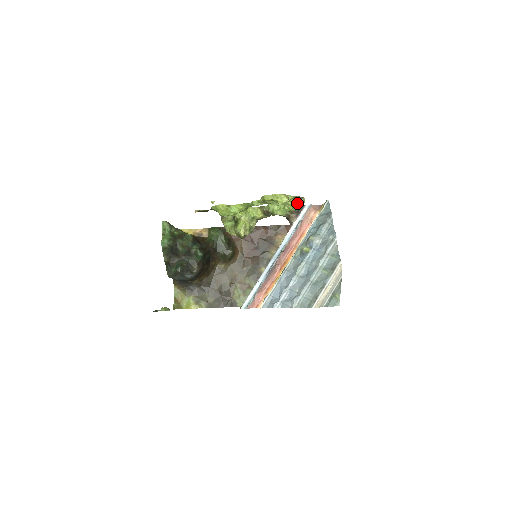
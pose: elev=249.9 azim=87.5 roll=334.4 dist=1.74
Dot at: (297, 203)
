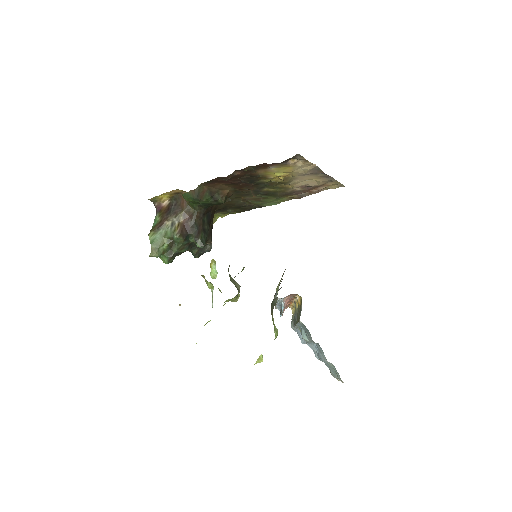
Dot at: occluded
